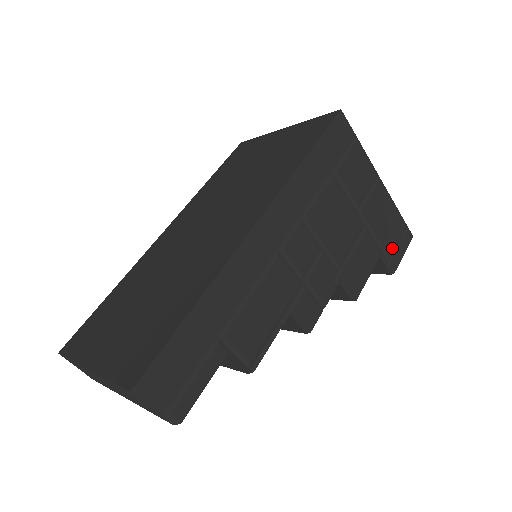
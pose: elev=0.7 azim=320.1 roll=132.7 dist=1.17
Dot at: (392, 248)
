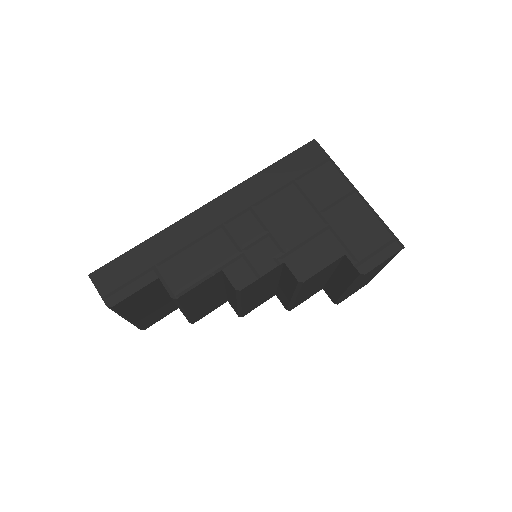
Dot at: (366, 251)
